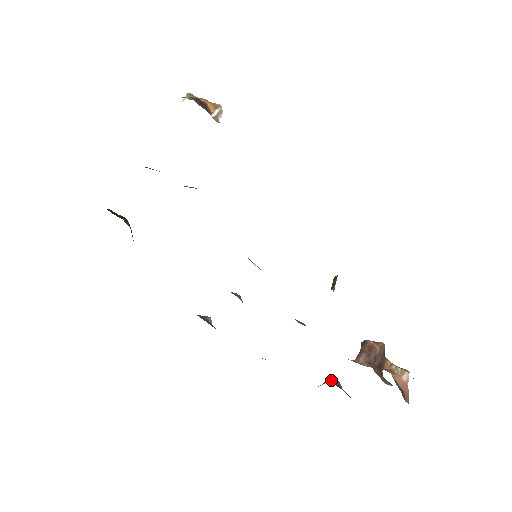
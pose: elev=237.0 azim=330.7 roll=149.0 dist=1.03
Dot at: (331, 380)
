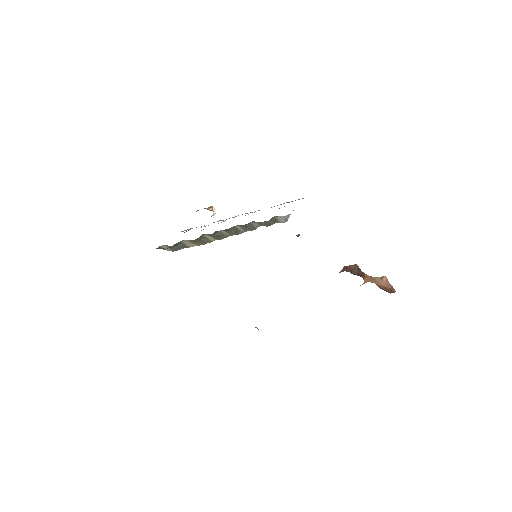
Dot at: occluded
